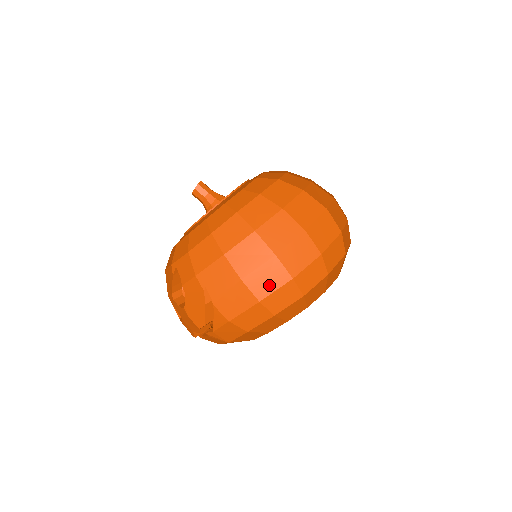
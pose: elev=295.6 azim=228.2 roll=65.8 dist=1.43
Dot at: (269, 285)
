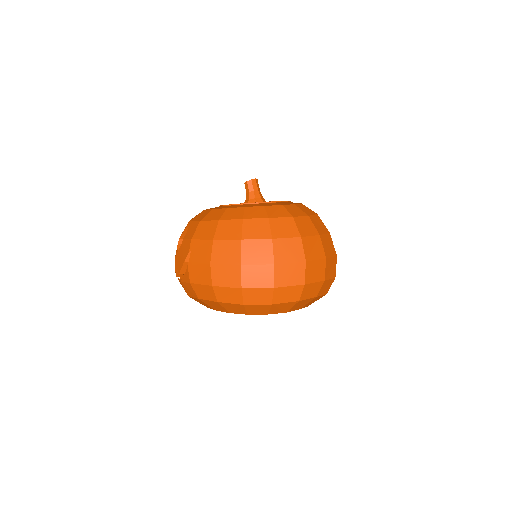
Dot at: (225, 280)
